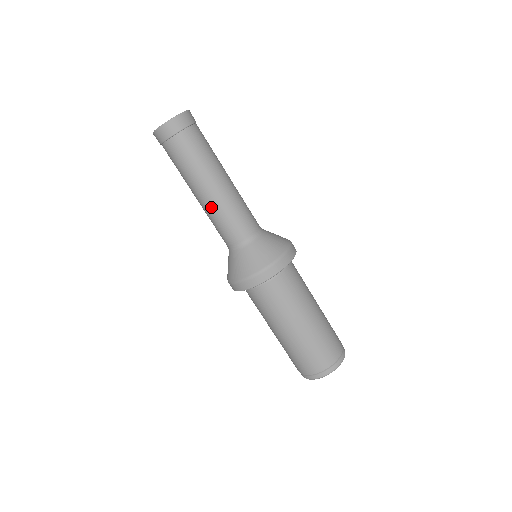
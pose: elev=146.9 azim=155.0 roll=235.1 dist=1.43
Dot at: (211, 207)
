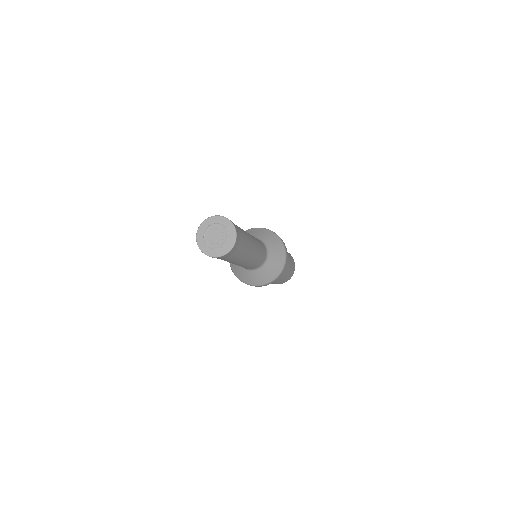
Dot at: occluded
